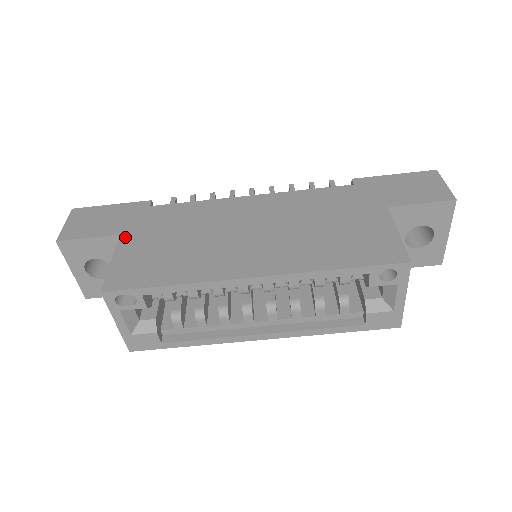
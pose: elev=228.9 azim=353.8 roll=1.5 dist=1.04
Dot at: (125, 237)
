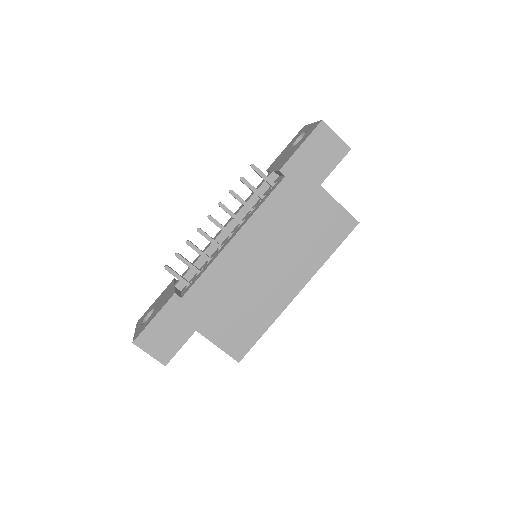
Dot at: (202, 329)
